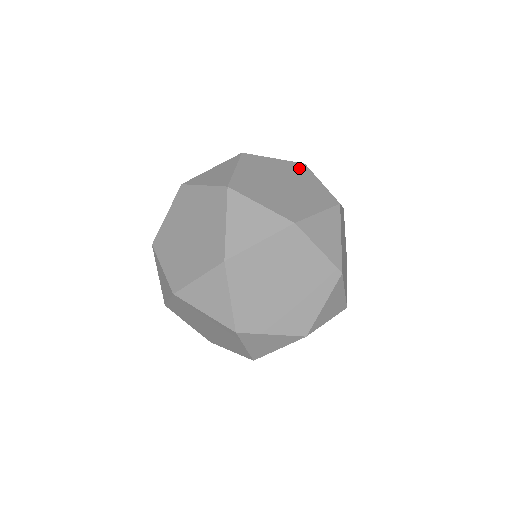
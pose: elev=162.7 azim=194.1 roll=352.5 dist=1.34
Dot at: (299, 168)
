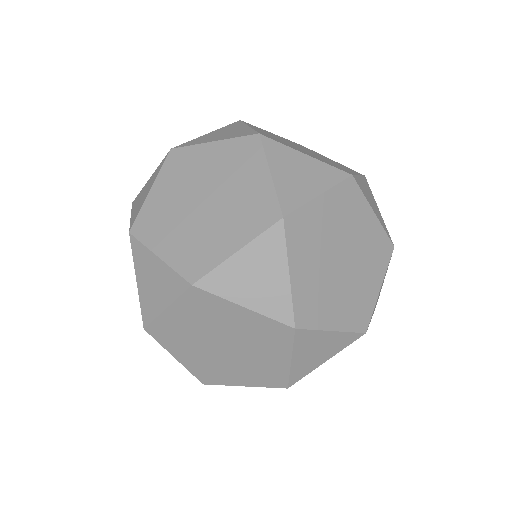
Dot at: occluded
